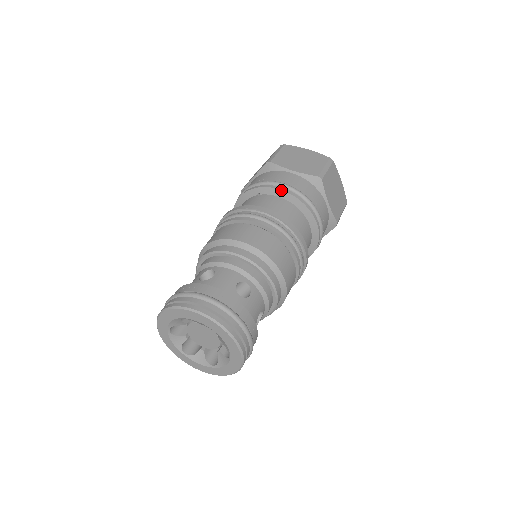
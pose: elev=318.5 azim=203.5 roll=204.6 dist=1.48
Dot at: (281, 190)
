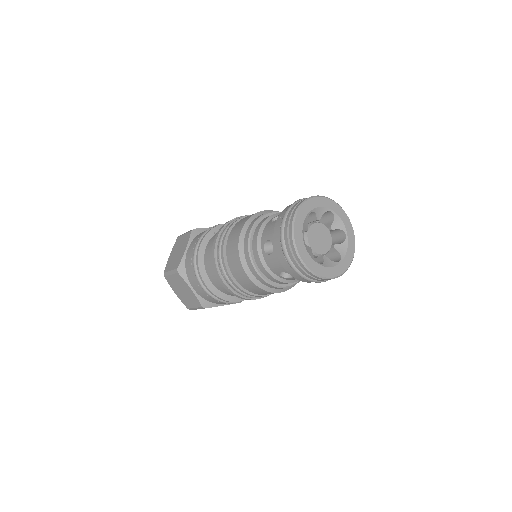
Dot at: occluded
